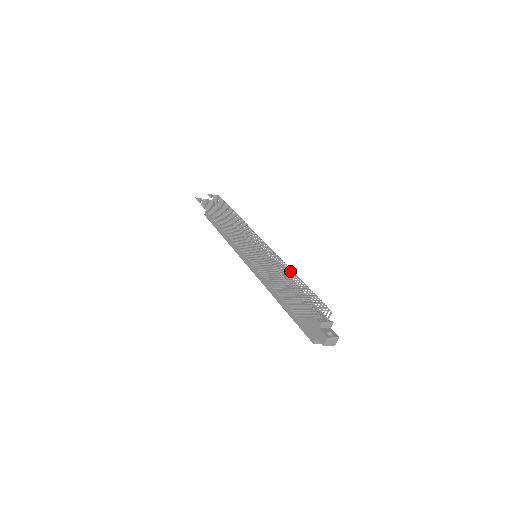
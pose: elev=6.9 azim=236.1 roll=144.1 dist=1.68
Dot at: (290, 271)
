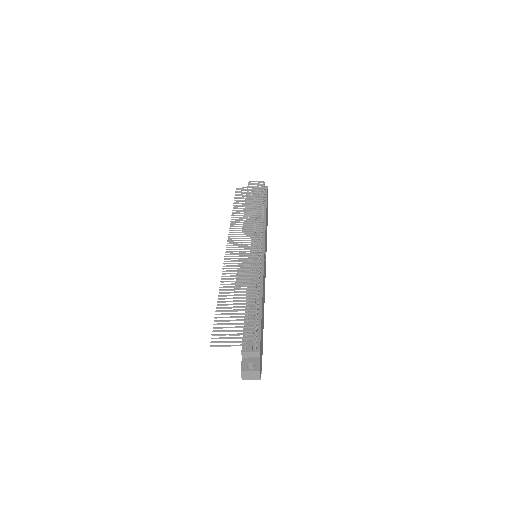
Dot at: occluded
